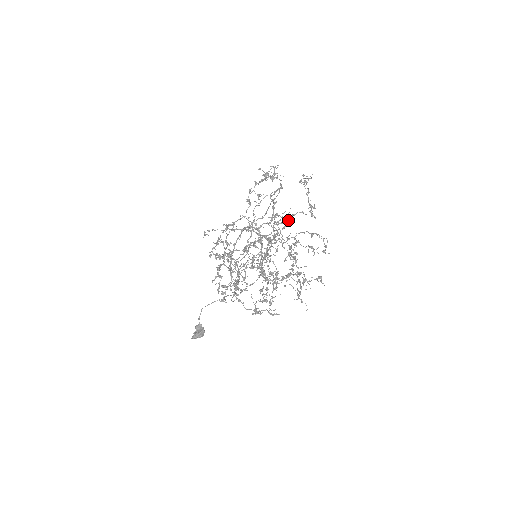
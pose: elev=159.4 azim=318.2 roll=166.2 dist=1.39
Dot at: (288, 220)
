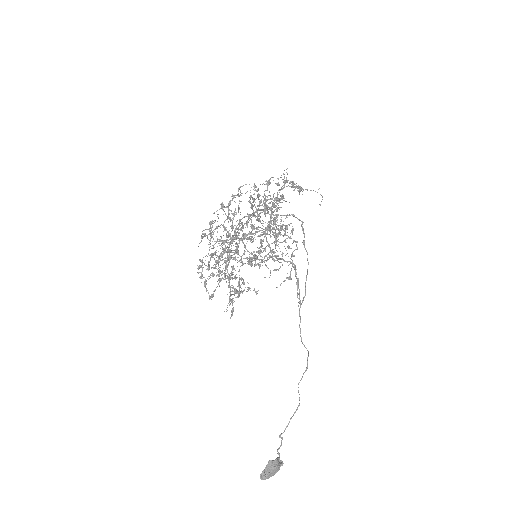
Dot at: occluded
